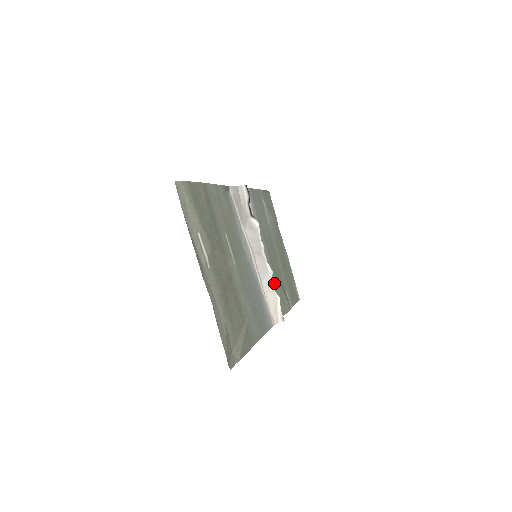
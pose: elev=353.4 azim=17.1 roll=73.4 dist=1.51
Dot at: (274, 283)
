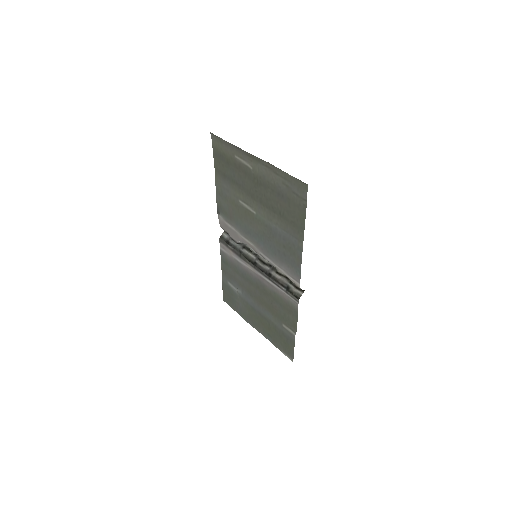
Dot at: (275, 293)
